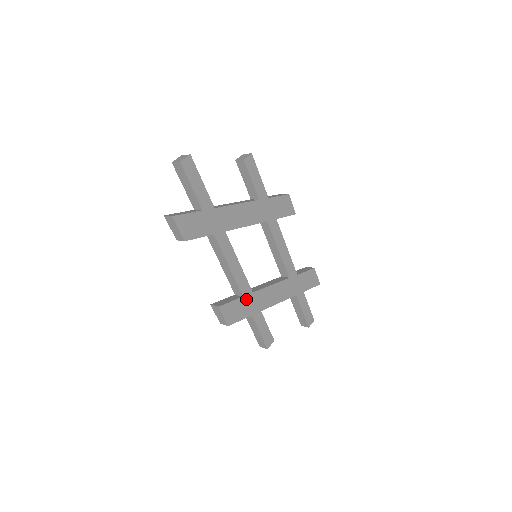
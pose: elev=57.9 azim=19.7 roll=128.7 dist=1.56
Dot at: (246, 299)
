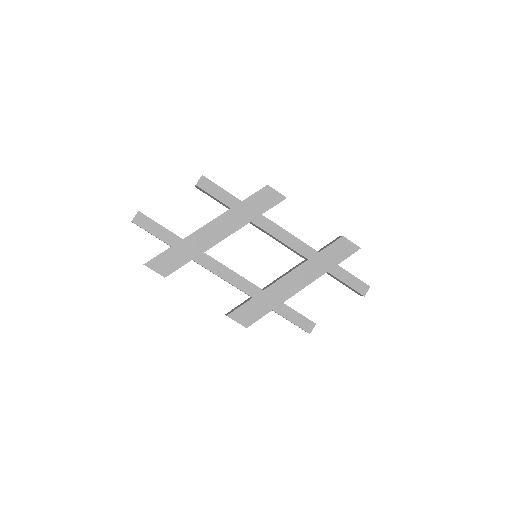
Dot at: (258, 298)
